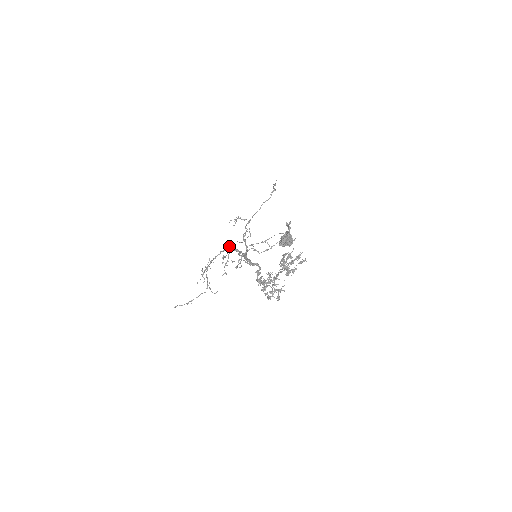
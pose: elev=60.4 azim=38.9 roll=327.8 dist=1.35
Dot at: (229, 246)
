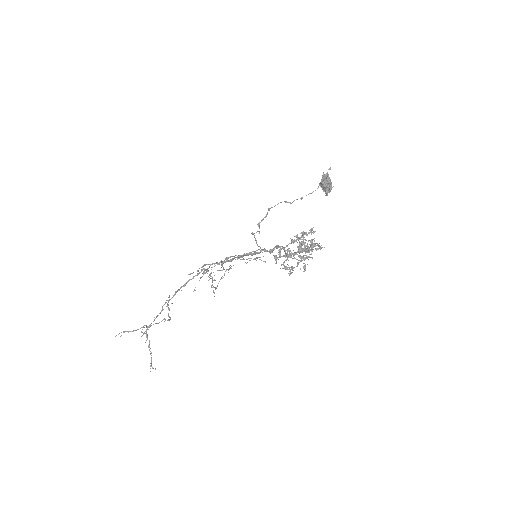
Dot at: (210, 264)
